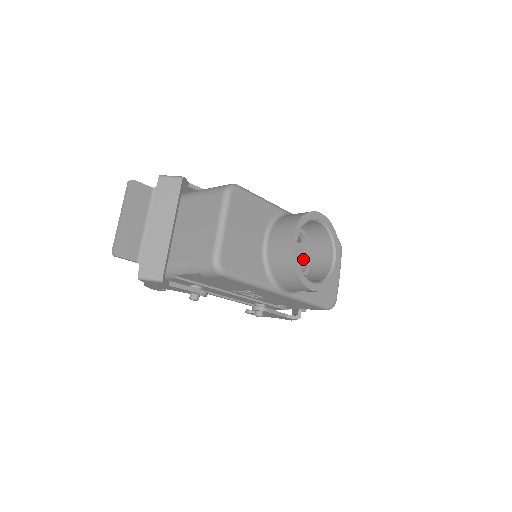
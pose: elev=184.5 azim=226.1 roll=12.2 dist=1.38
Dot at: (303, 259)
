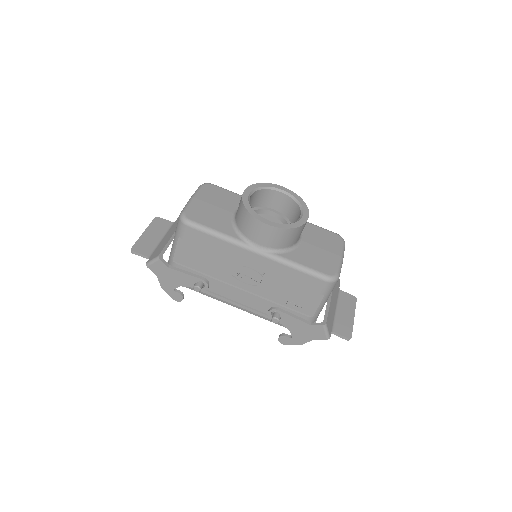
Dot at: occluded
